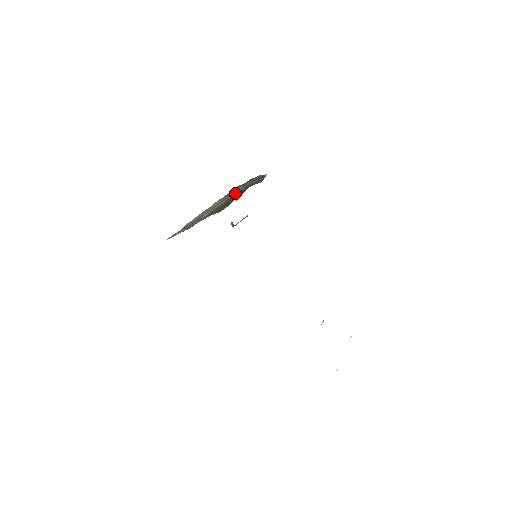
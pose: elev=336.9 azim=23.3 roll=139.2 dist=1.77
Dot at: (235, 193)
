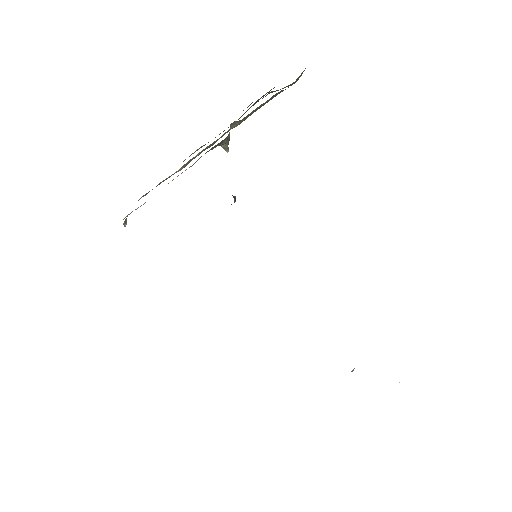
Dot at: (222, 142)
